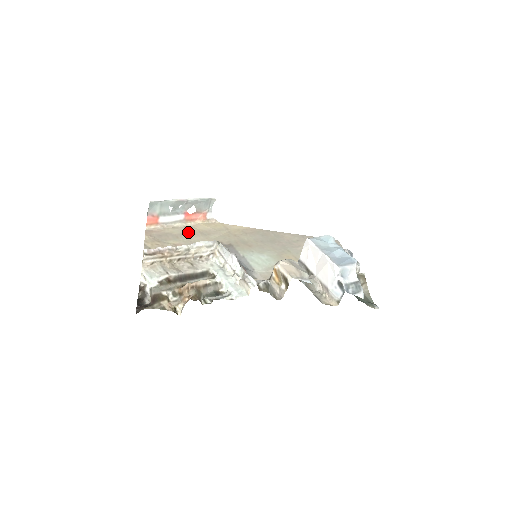
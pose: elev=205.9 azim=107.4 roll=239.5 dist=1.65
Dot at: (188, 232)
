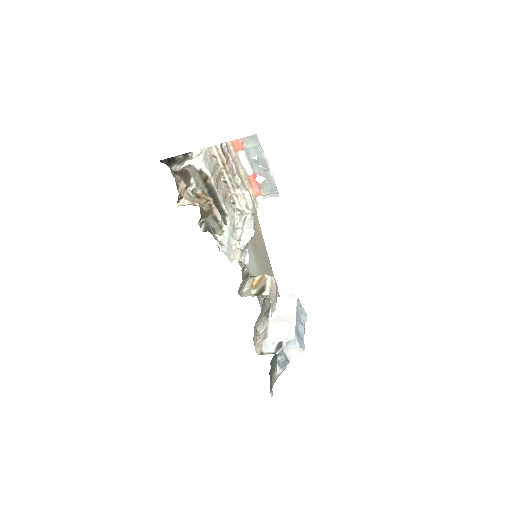
Dot at: occluded
